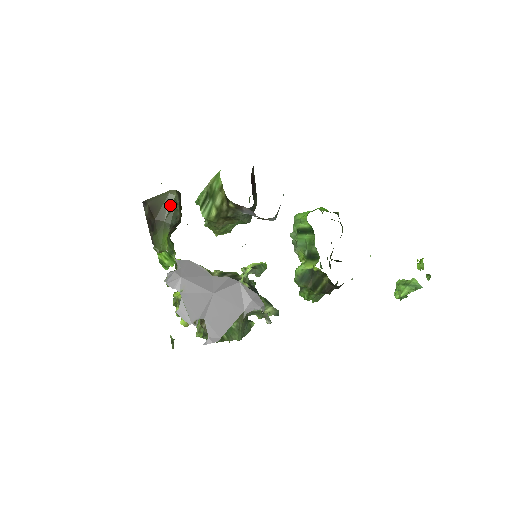
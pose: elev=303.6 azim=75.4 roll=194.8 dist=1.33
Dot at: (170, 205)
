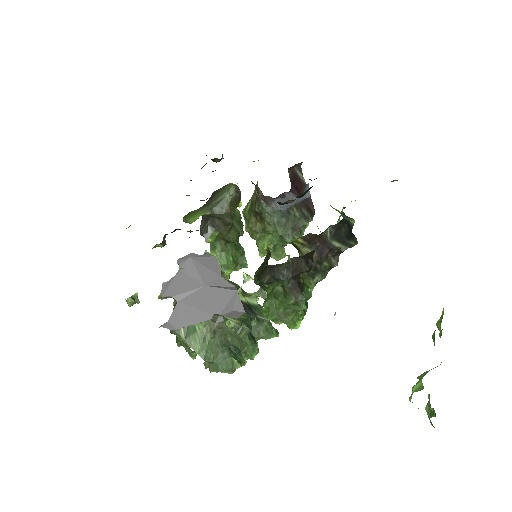
Dot at: (223, 194)
